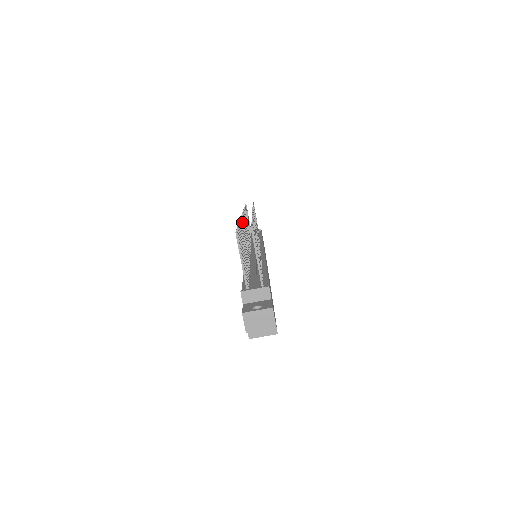
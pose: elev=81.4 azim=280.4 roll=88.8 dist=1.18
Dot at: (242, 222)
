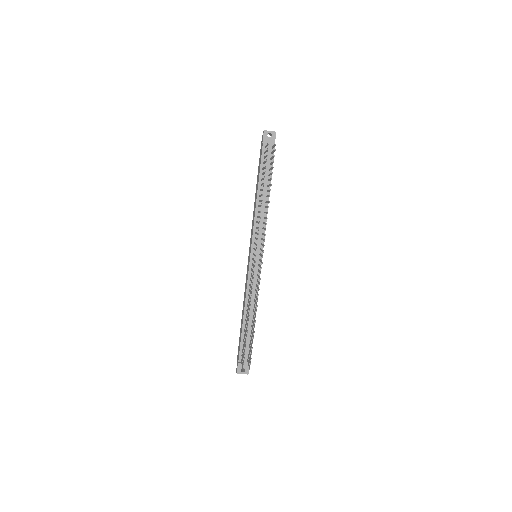
Dot at: occluded
